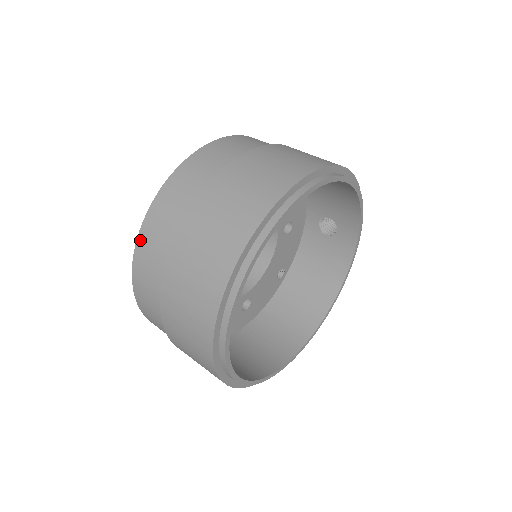
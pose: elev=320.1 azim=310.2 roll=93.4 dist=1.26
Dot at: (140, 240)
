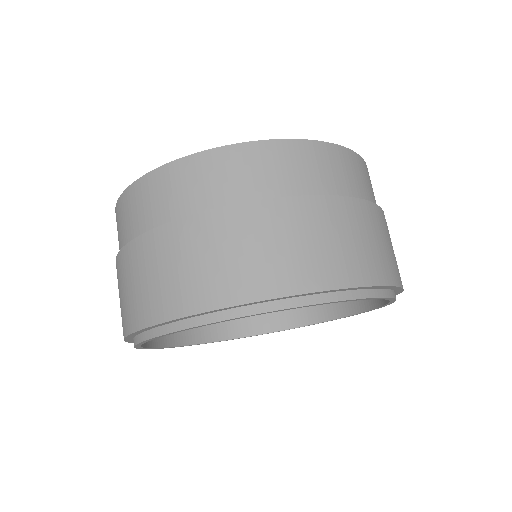
Dot at: (226, 151)
